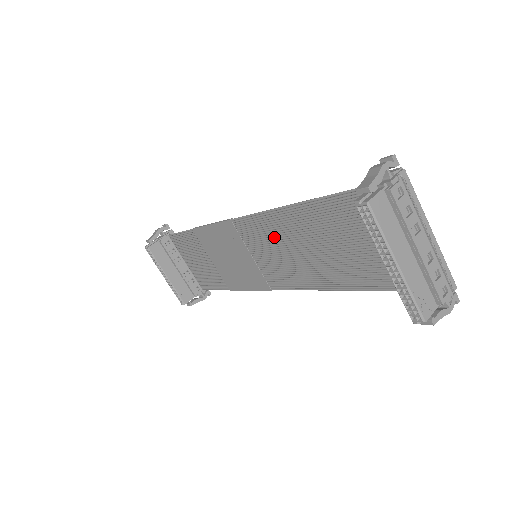
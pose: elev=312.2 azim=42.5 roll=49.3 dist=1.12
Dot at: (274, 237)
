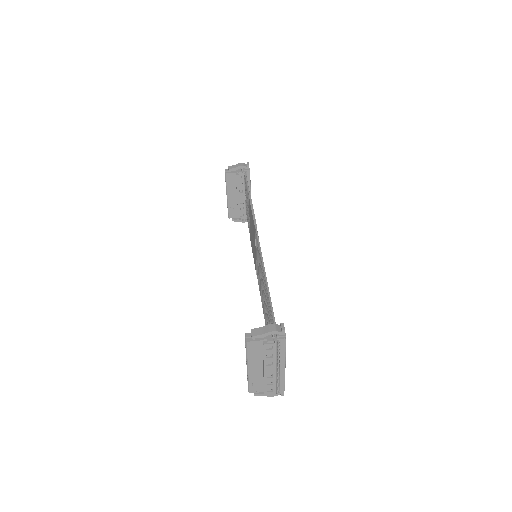
Dot at: (260, 266)
